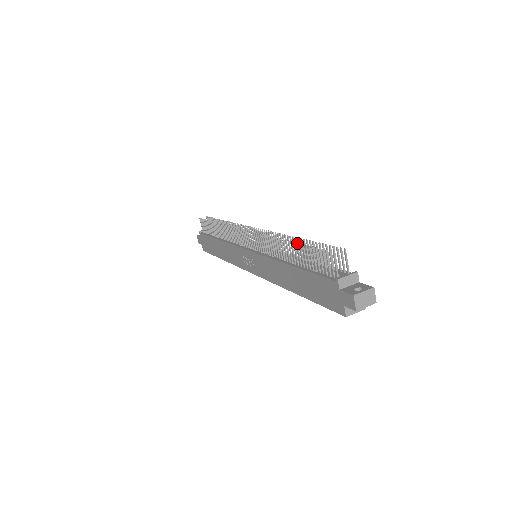
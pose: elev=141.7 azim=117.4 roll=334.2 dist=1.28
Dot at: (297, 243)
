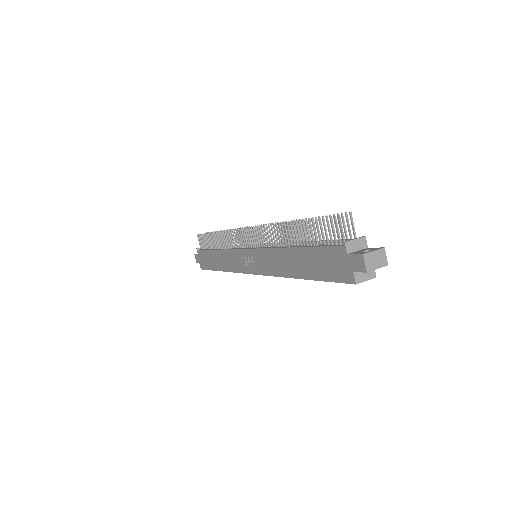
Dot at: (299, 221)
